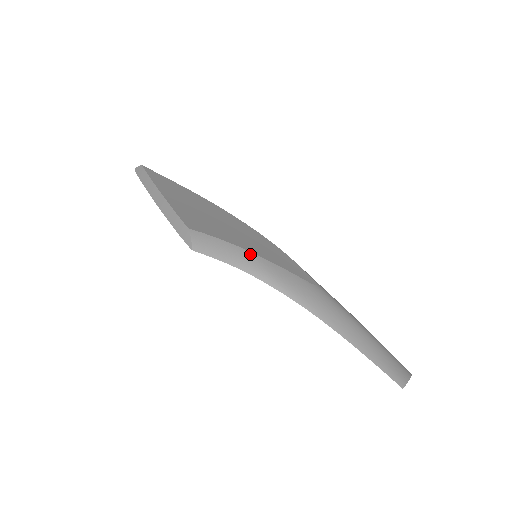
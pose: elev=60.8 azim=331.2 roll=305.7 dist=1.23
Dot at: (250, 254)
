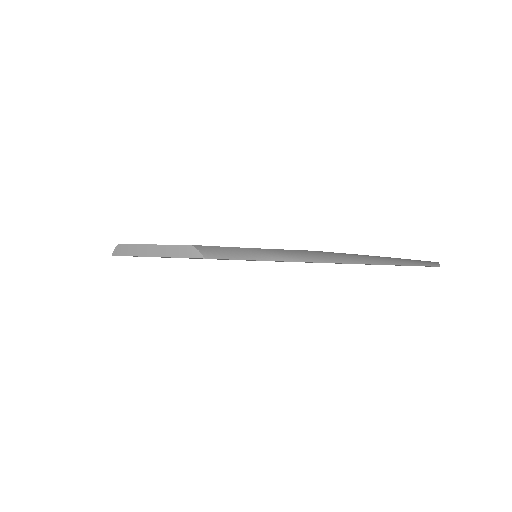
Dot at: (252, 249)
